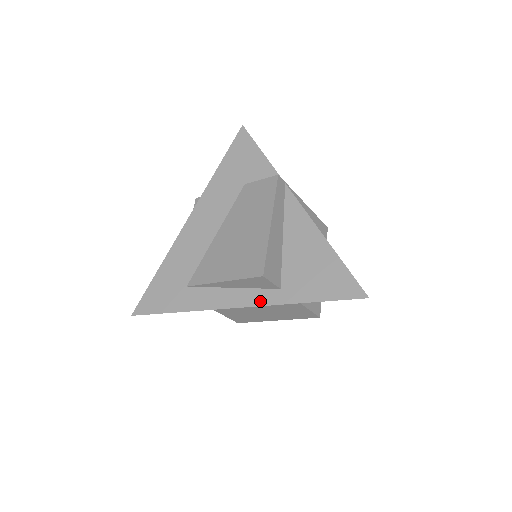
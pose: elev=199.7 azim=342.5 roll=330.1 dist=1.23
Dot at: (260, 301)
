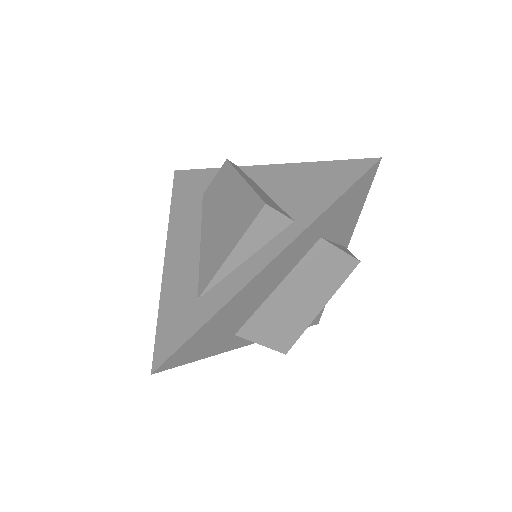
Dot at: (282, 245)
